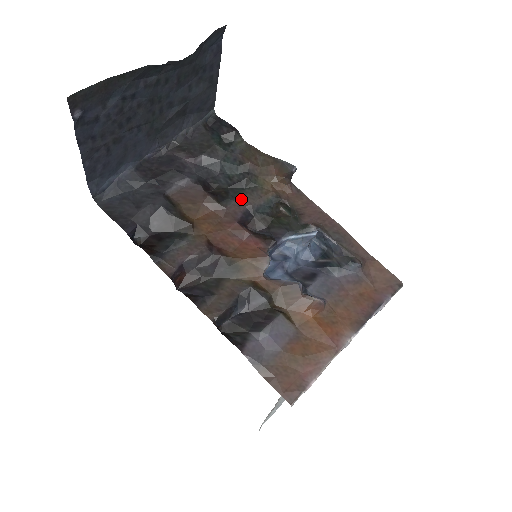
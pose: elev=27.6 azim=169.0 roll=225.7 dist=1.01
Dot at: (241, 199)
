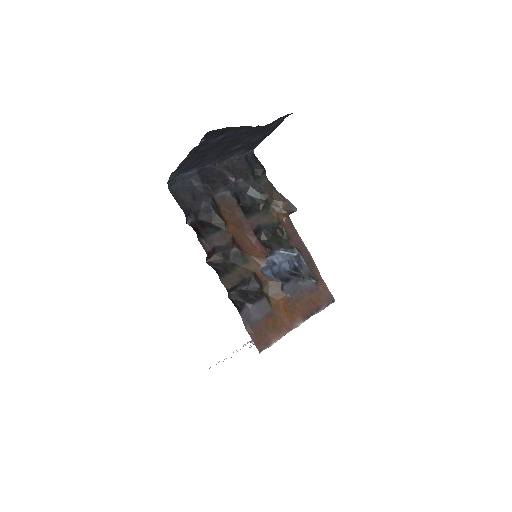
Dot at: (257, 217)
